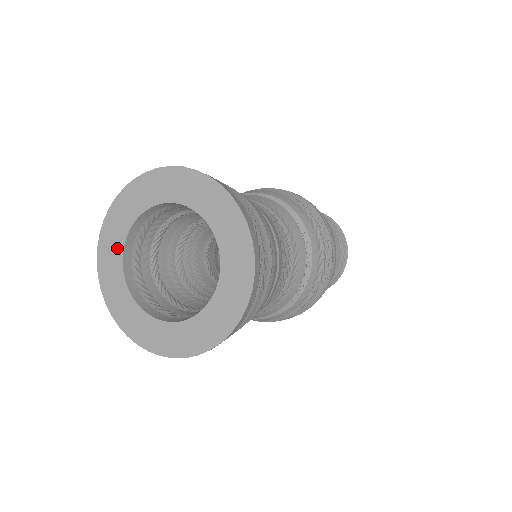
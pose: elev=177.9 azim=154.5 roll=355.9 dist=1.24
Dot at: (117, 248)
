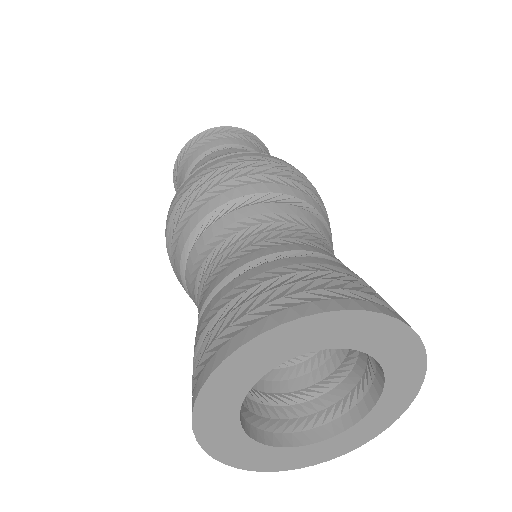
Dot at: (238, 390)
